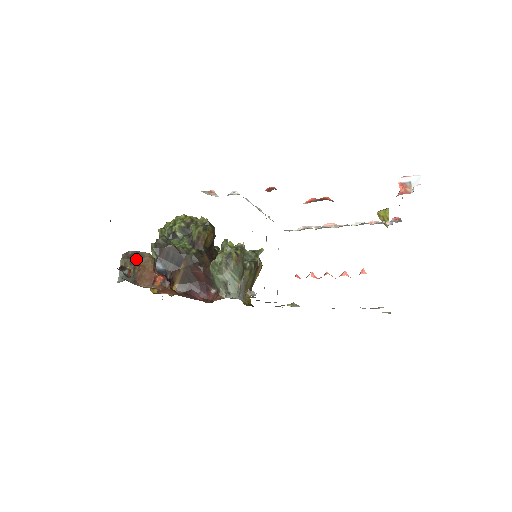
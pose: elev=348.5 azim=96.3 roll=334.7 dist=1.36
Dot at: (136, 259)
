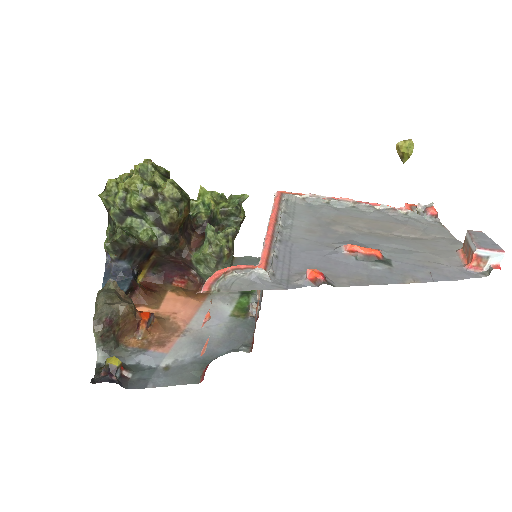
Dot at: (113, 323)
